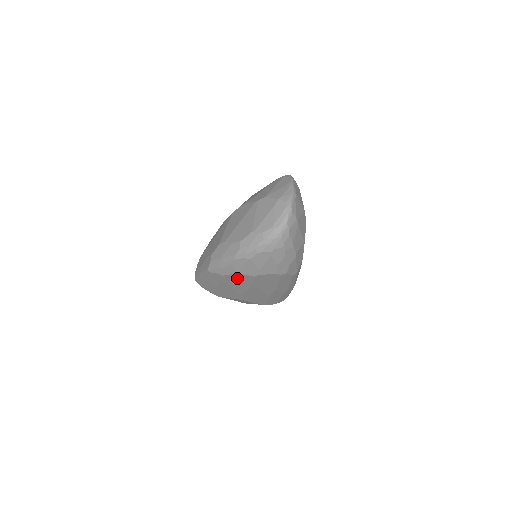
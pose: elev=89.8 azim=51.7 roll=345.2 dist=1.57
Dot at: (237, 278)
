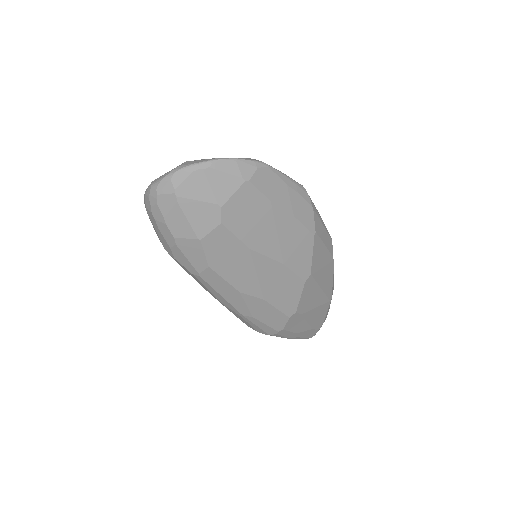
Dot at: occluded
